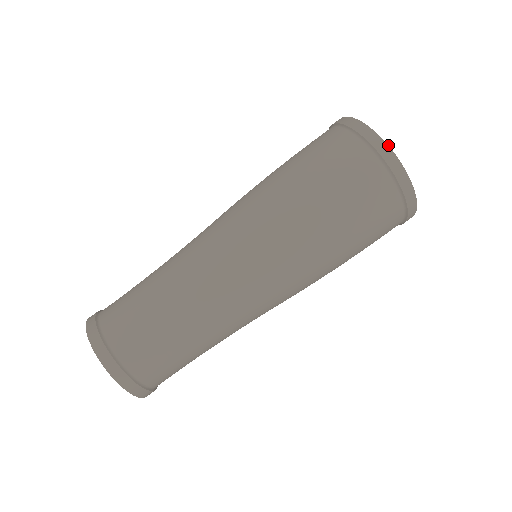
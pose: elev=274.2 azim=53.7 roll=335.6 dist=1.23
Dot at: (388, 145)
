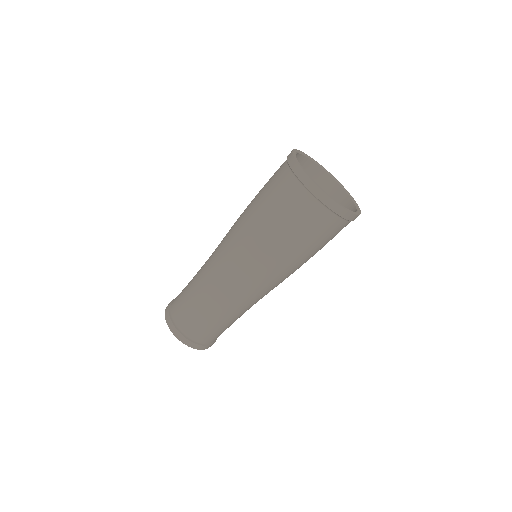
Dot at: (332, 199)
